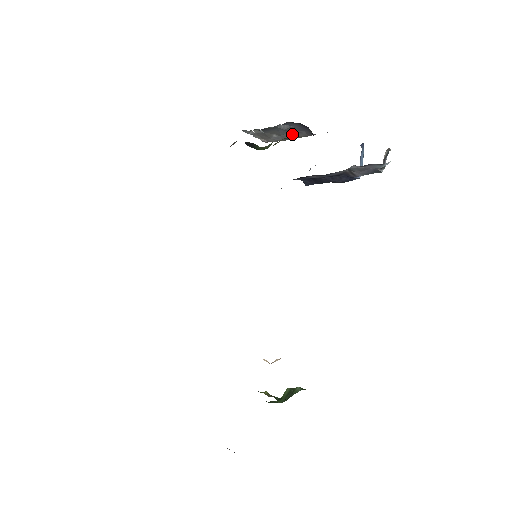
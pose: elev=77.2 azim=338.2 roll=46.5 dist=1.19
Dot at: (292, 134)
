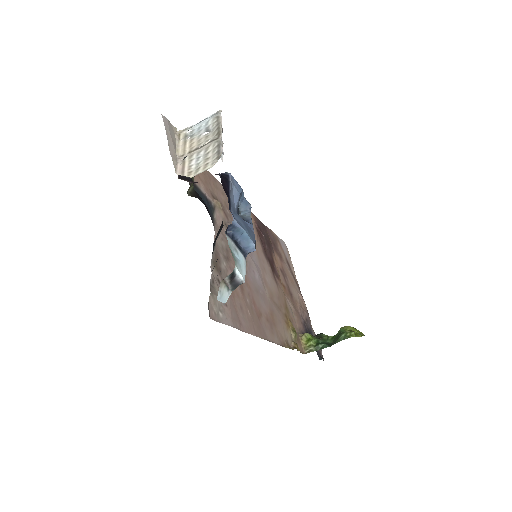
Dot at: (211, 144)
